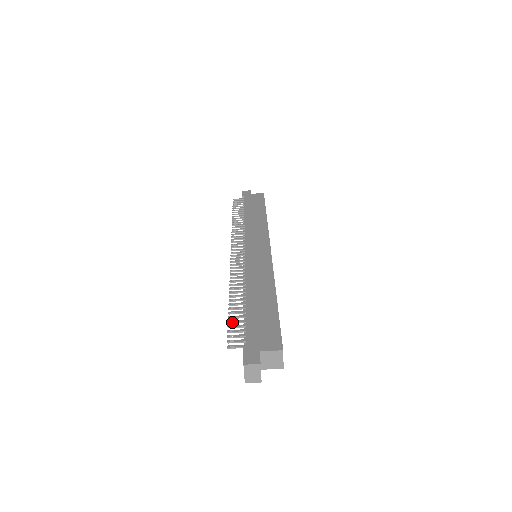
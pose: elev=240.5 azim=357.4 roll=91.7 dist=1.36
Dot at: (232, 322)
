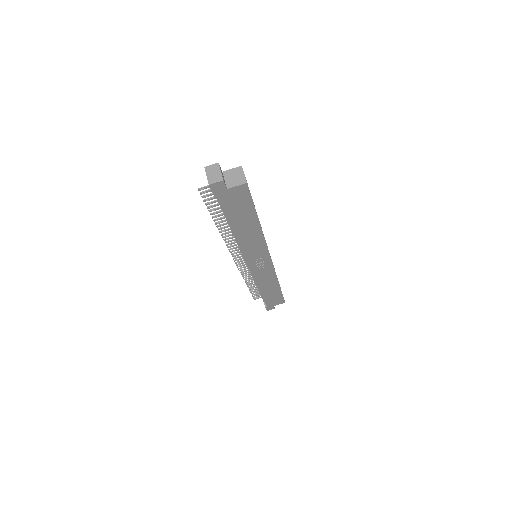
Dot at: (210, 206)
